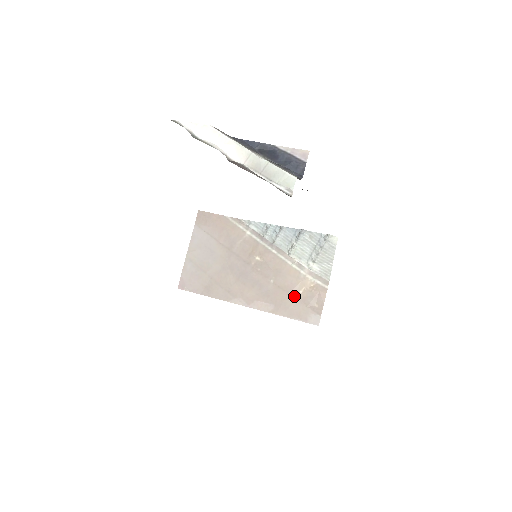
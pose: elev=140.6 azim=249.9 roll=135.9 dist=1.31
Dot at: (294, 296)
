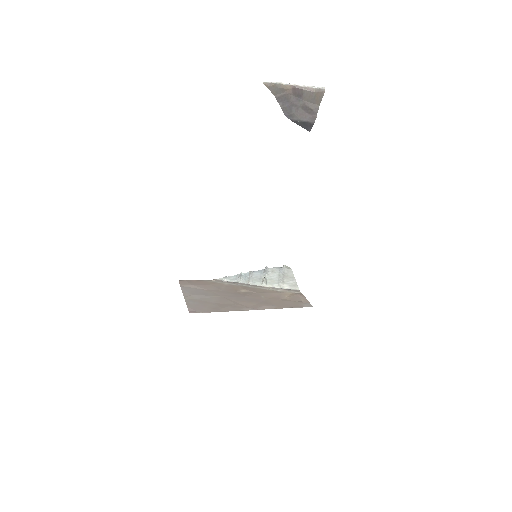
Dot at: (284, 300)
